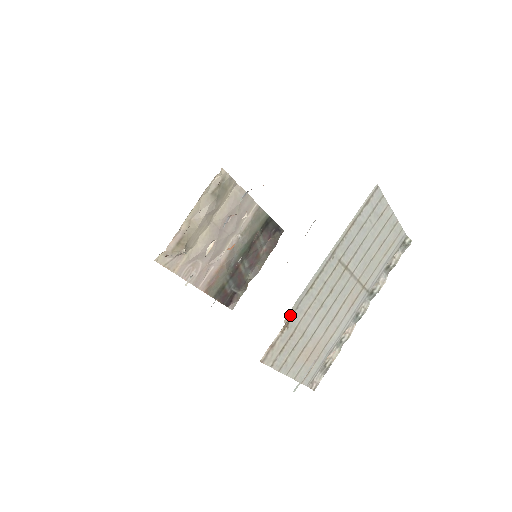
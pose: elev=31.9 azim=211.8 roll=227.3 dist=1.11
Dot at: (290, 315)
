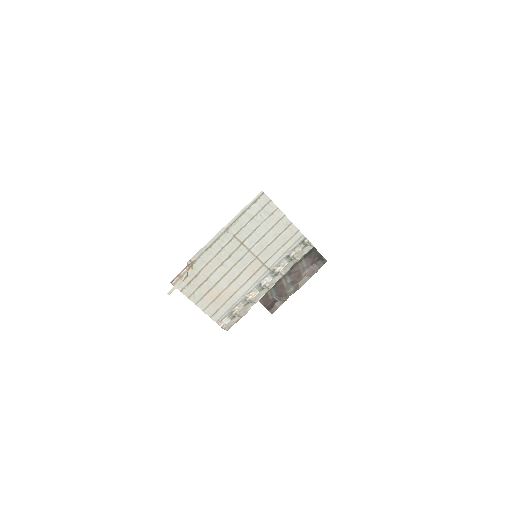
Dot at: (193, 260)
